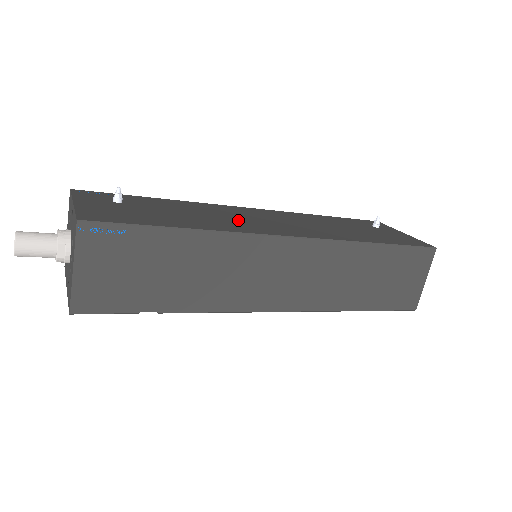
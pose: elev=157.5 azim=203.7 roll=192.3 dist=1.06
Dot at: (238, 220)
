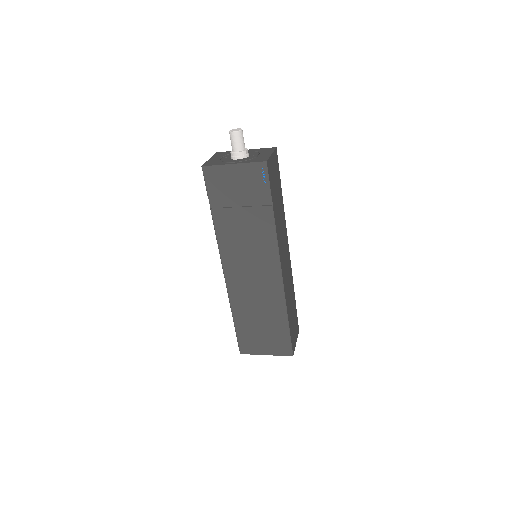
Dot at: occluded
